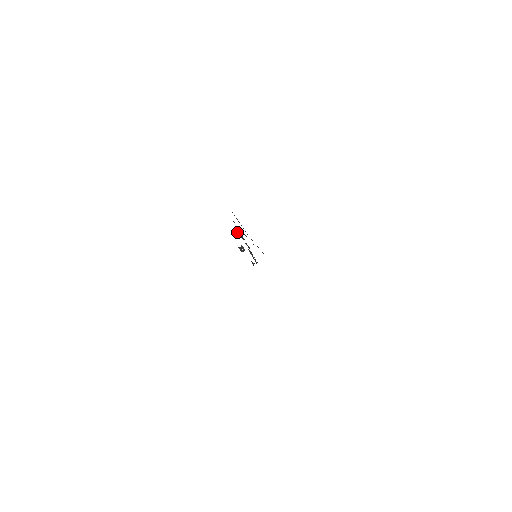
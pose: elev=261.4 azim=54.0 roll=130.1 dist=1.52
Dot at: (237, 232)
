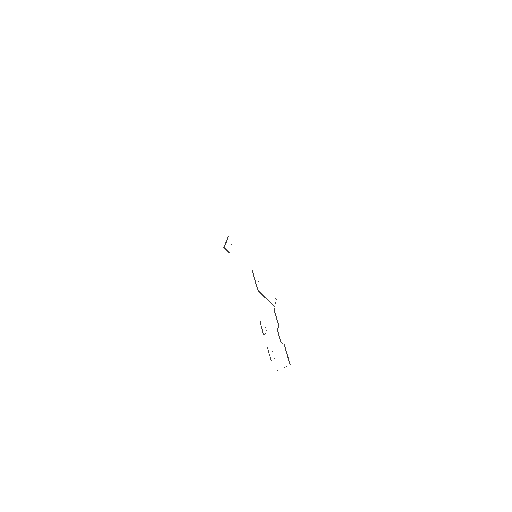
Dot at: occluded
